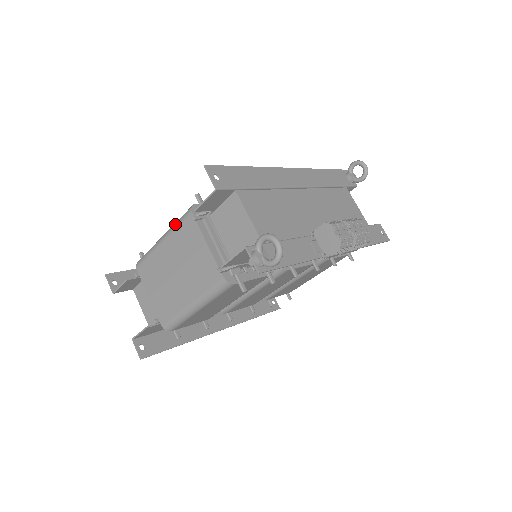
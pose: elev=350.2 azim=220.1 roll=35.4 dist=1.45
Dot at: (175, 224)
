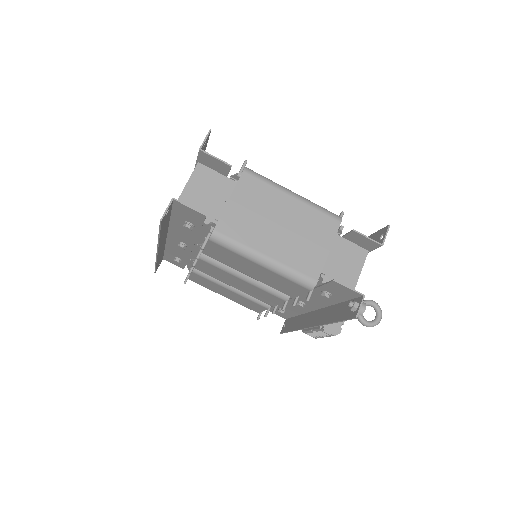
Dot at: (318, 205)
